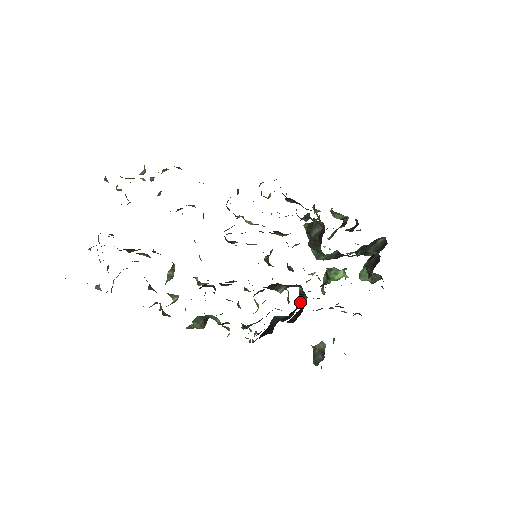
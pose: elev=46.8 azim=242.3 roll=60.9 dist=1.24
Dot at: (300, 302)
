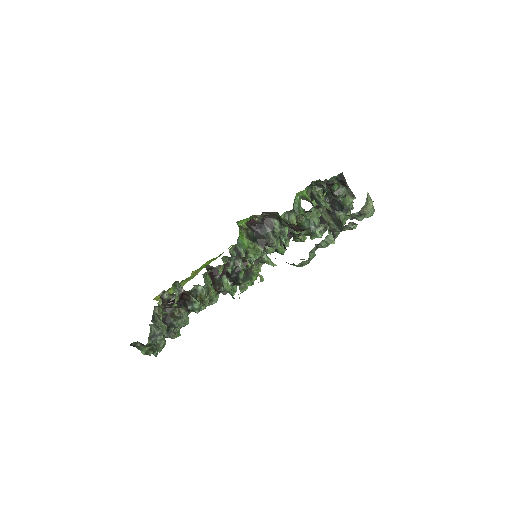
Dot at: (294, 229)
